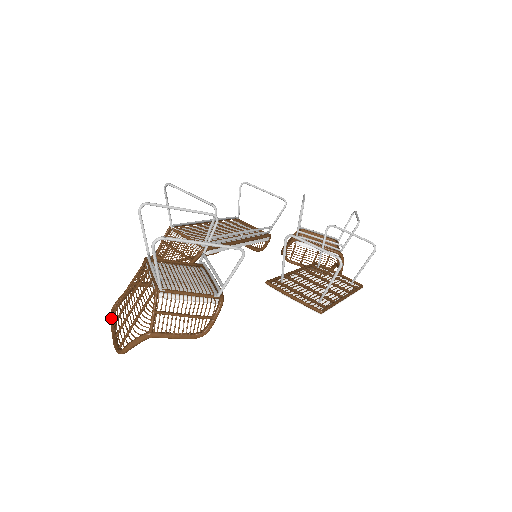
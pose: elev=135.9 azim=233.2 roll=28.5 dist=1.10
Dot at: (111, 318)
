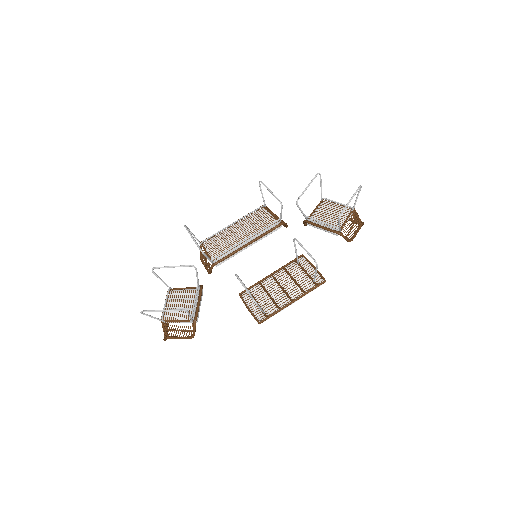
Dot at: occluded
